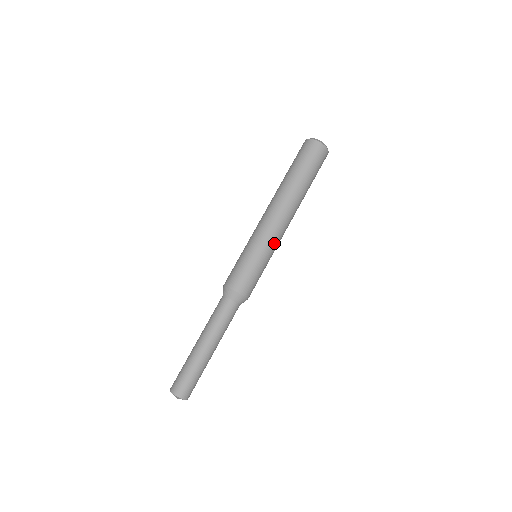
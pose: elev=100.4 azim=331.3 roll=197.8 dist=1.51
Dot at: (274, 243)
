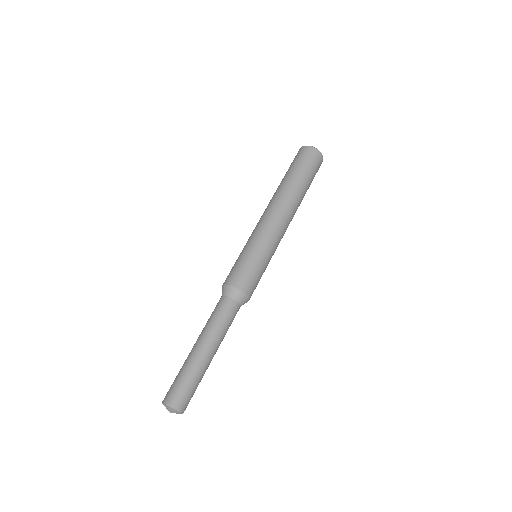
Dot at: occluded
